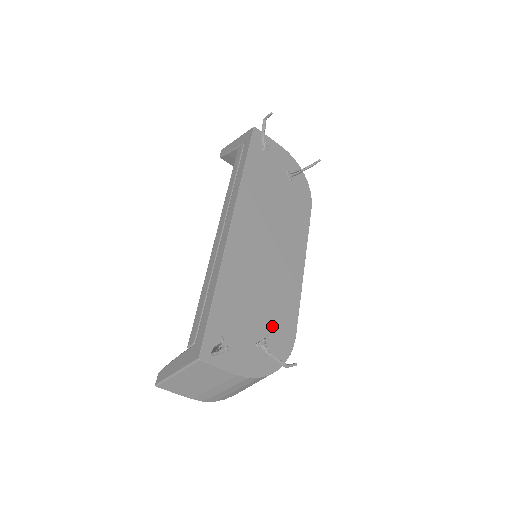
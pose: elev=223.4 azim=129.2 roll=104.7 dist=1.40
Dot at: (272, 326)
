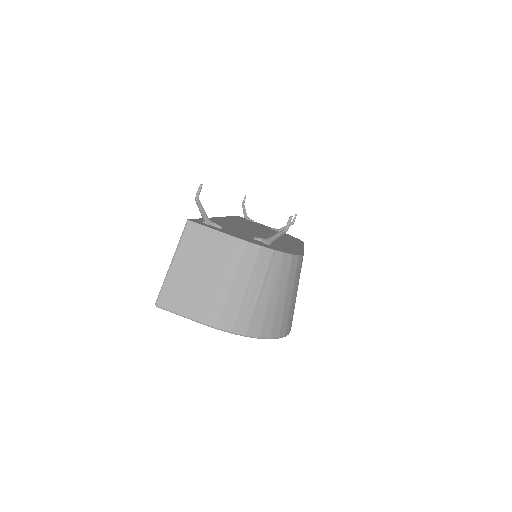
Dot at: (272, 243)
